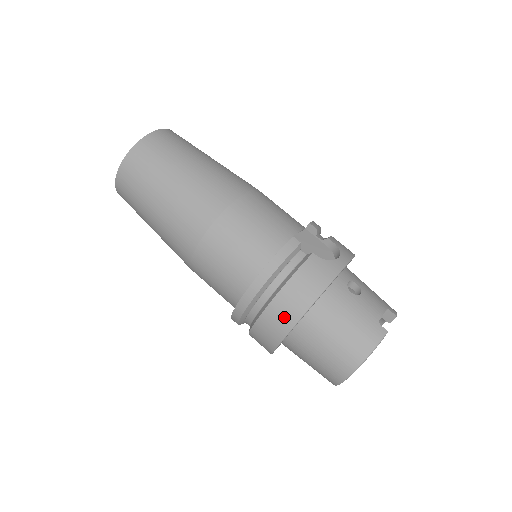
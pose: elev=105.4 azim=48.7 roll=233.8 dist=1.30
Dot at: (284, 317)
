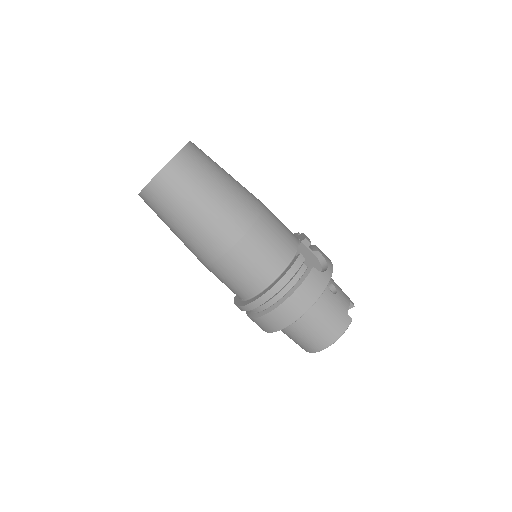
Dot at: (291, 313)
